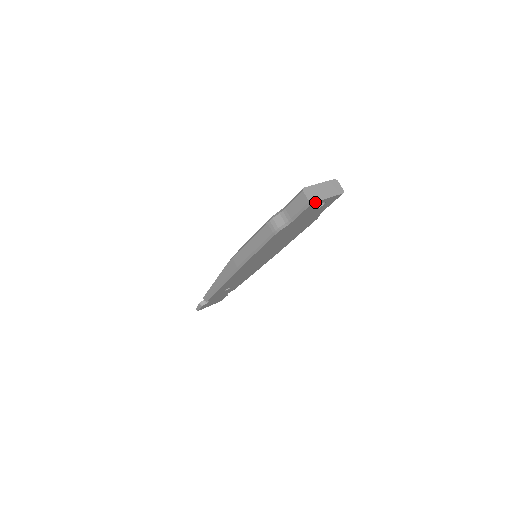
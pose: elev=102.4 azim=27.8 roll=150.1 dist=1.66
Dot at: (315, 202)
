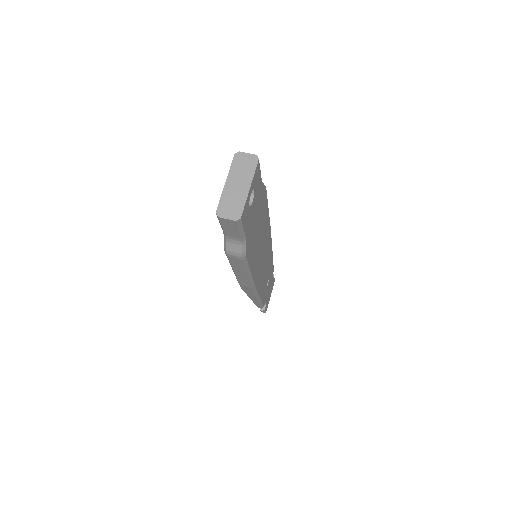
Dot at: (242, 212)
